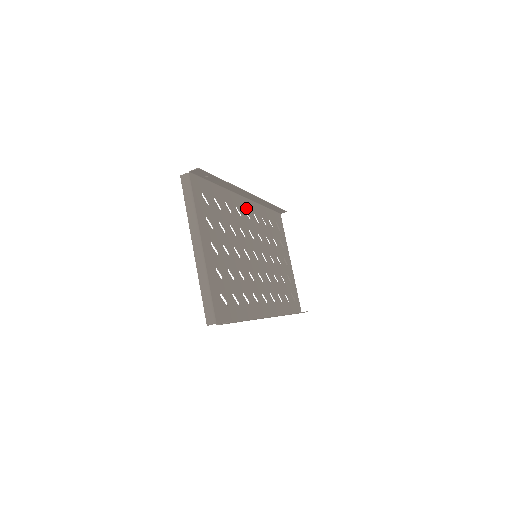
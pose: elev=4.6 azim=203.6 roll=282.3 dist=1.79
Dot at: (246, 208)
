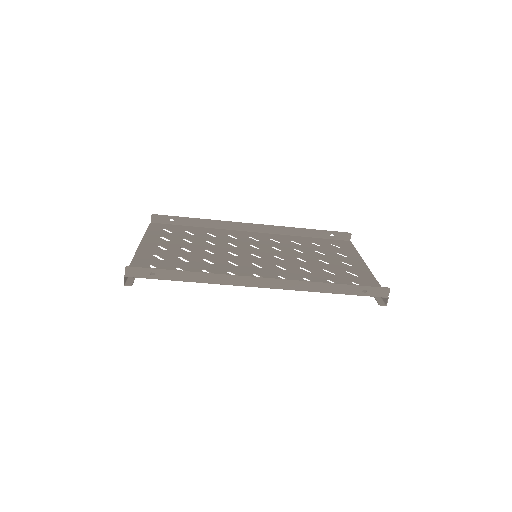
Dot at: (253, 236)
